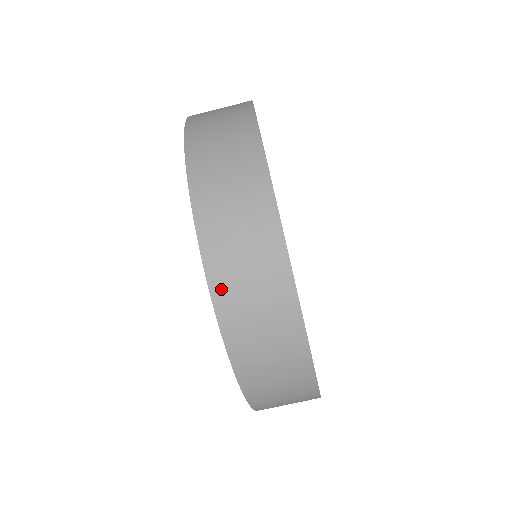
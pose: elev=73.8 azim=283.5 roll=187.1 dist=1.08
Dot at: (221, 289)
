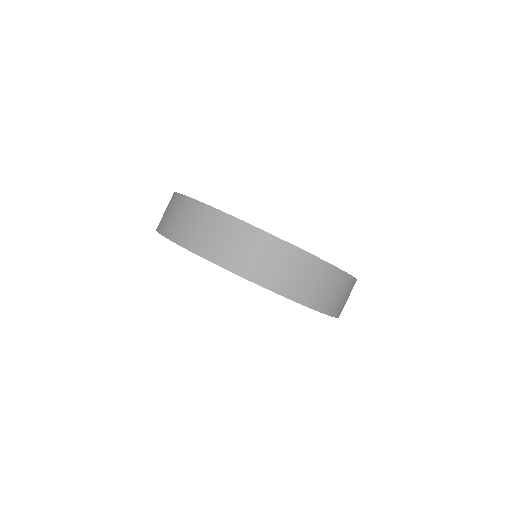
Dot at: (216, 256)
